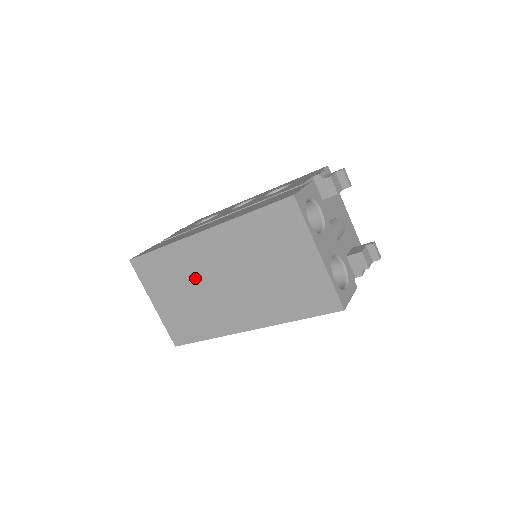
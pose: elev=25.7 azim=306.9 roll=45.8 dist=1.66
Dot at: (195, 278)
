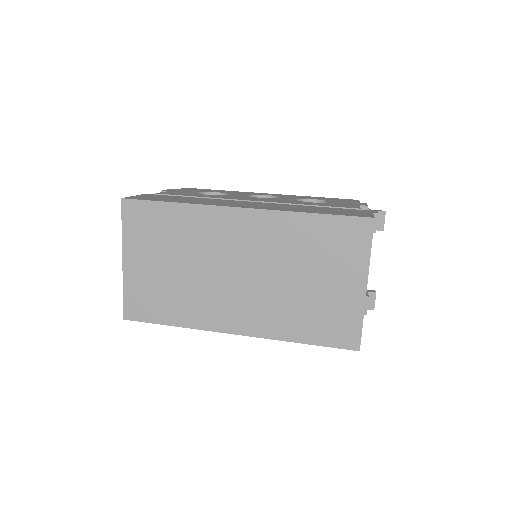
Dot at: (201, 254)
